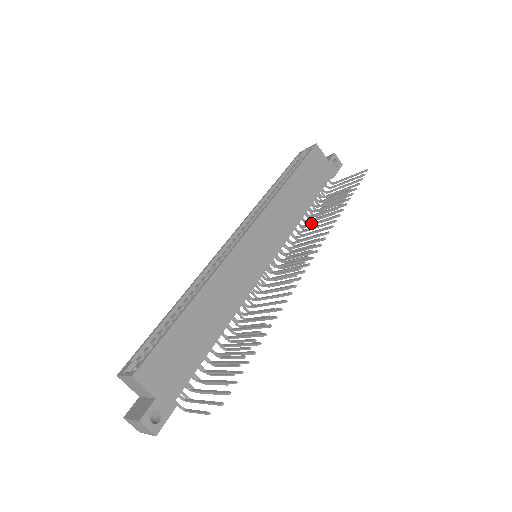
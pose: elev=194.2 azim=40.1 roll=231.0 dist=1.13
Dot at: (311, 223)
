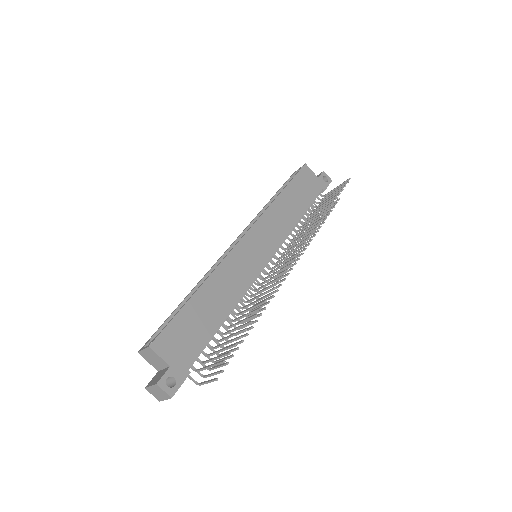
Dot at: (304, 227)
